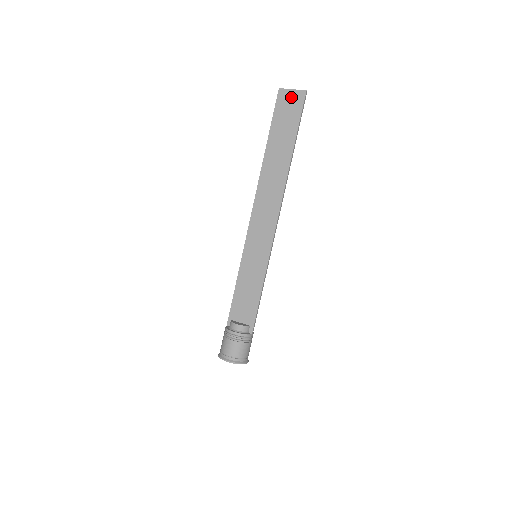
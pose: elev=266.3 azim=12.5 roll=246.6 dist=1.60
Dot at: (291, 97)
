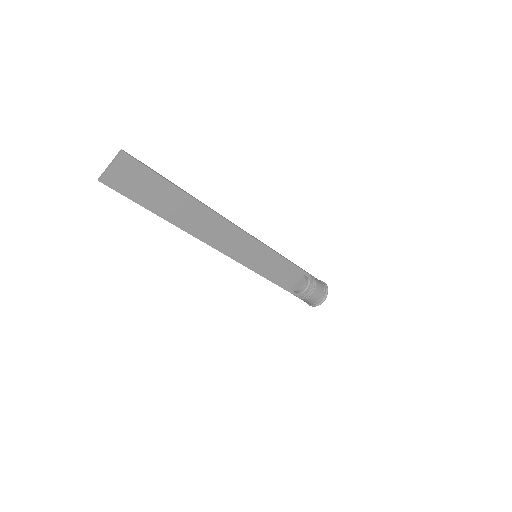
Dot at: (119, 171)
